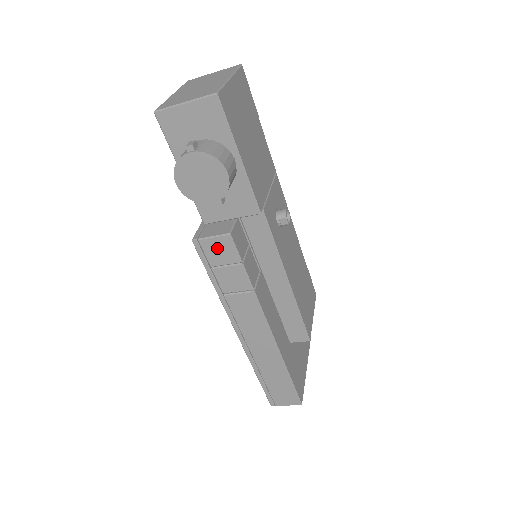
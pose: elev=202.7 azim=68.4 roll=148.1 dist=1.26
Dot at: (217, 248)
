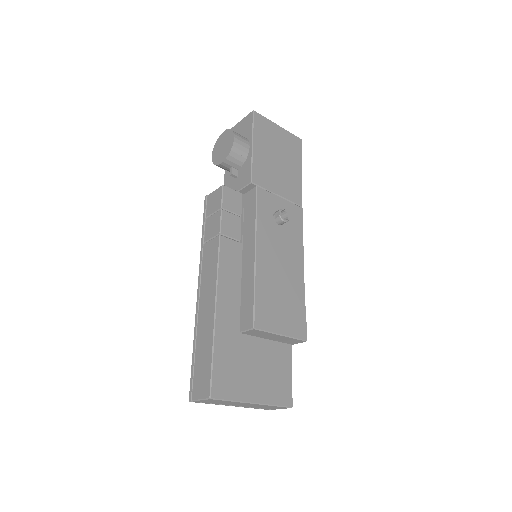
Dot at: (214, 199)
